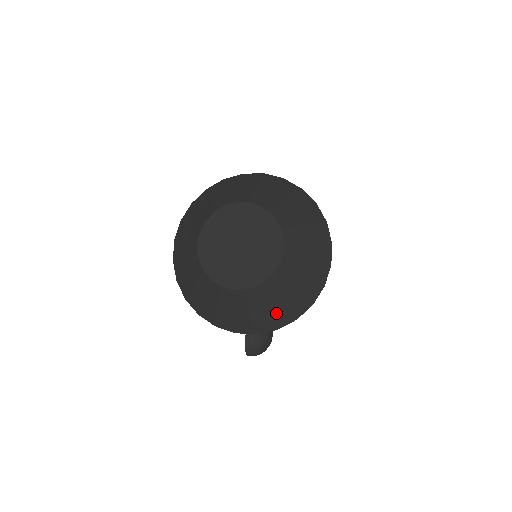
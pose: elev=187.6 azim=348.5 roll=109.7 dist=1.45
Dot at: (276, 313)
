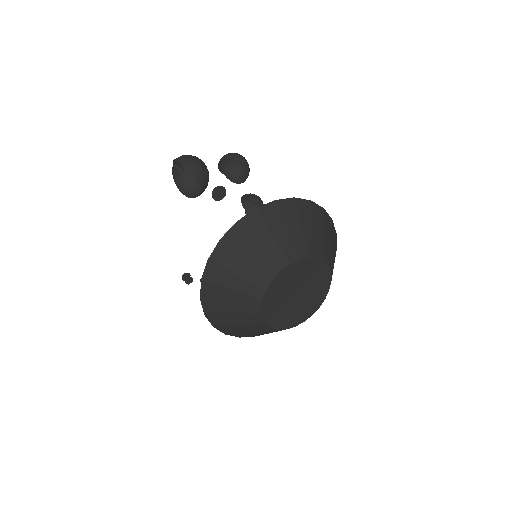
Dot at: occluded
